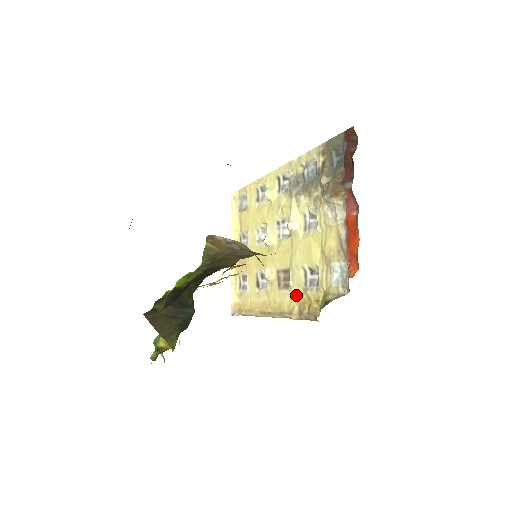
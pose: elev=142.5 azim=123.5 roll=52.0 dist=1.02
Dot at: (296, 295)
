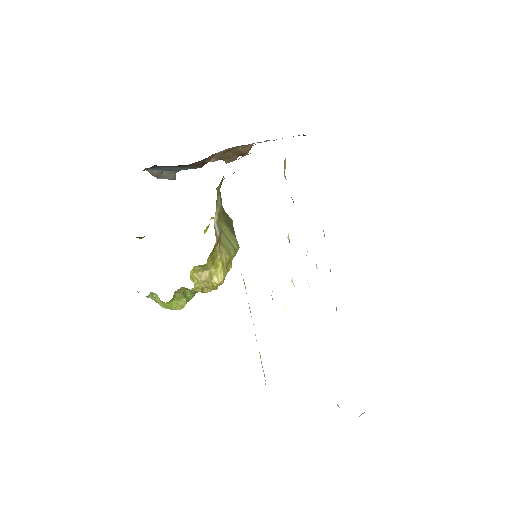
Dot at: occluded
